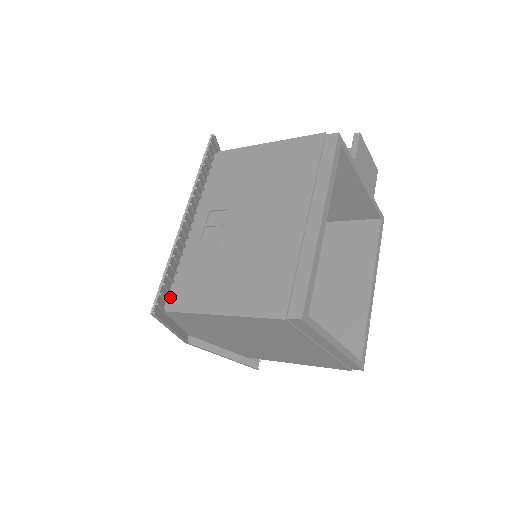
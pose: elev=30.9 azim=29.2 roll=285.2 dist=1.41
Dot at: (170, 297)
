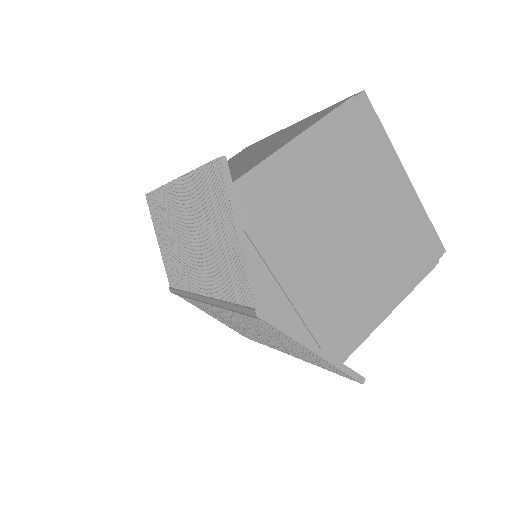
Dot at: occluded
